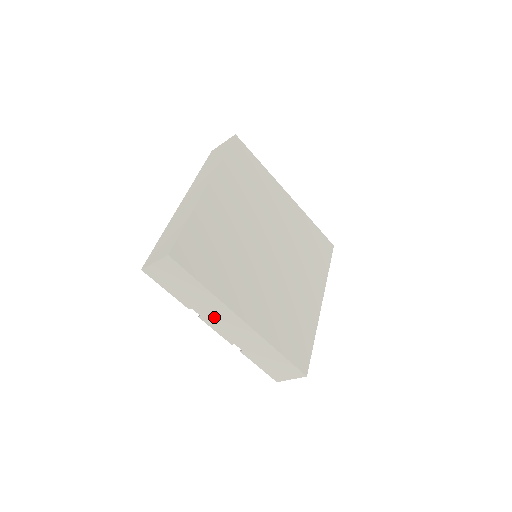
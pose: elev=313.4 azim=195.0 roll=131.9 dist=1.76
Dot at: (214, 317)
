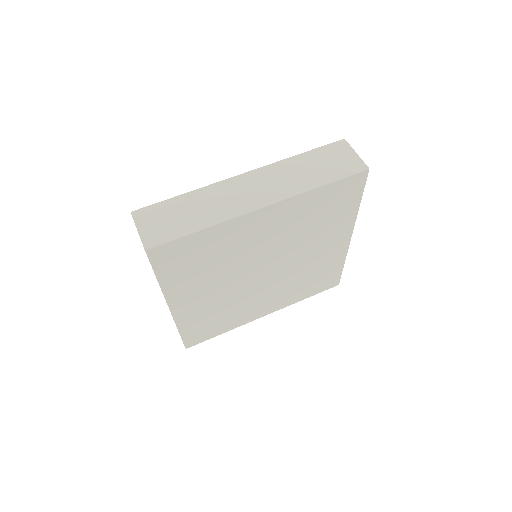
Dot at: occluded
